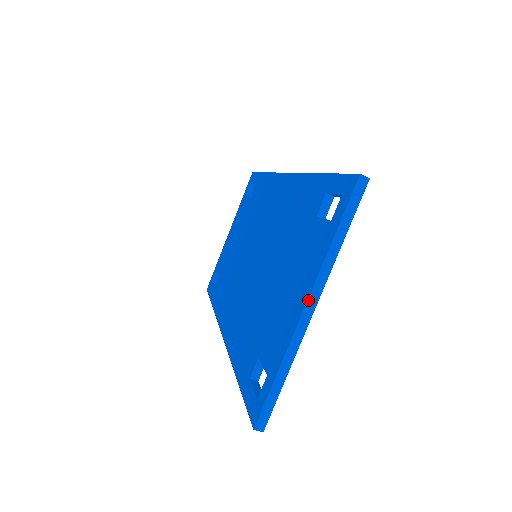
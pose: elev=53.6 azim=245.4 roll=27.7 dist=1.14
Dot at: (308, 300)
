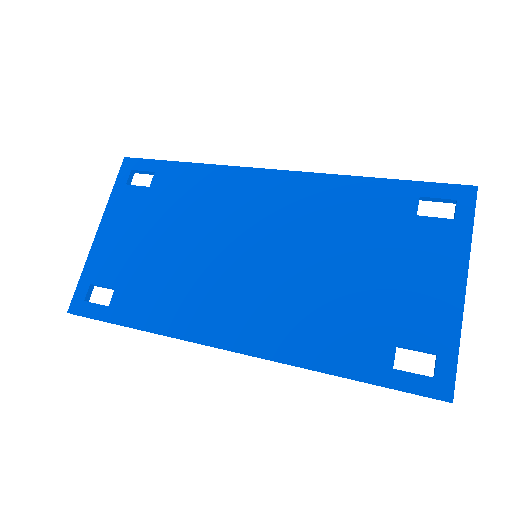
Dot at: occluded
